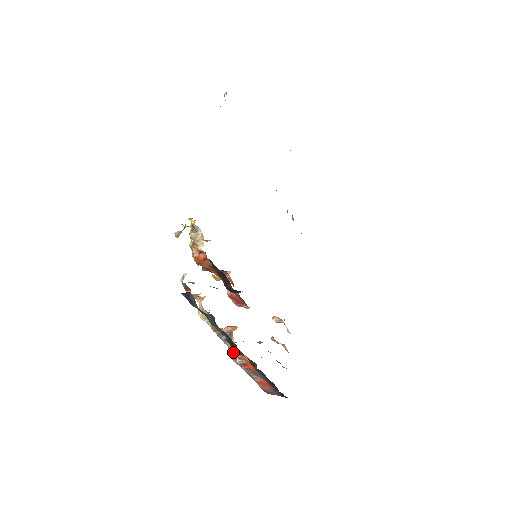
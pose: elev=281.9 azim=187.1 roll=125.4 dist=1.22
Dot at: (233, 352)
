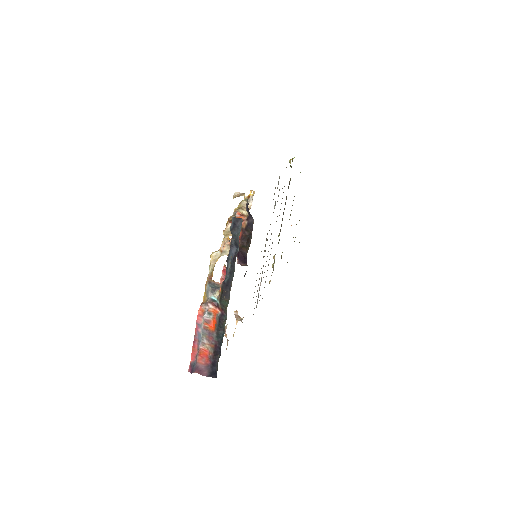
Dot at: (208, 305)
